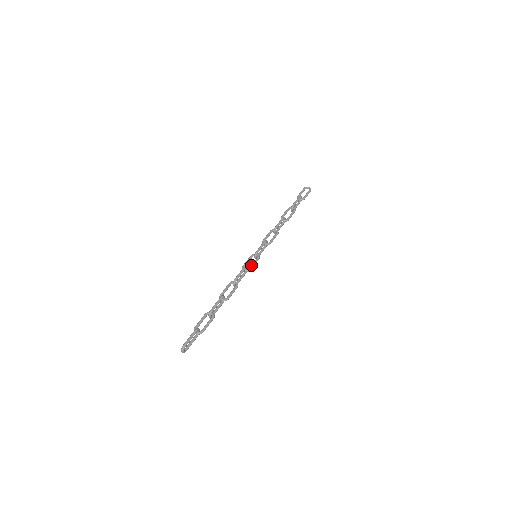
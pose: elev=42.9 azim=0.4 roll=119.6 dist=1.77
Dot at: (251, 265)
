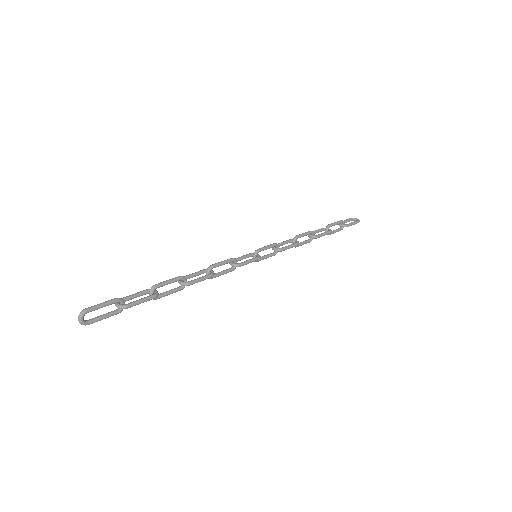
Dot at: (244, 261)
